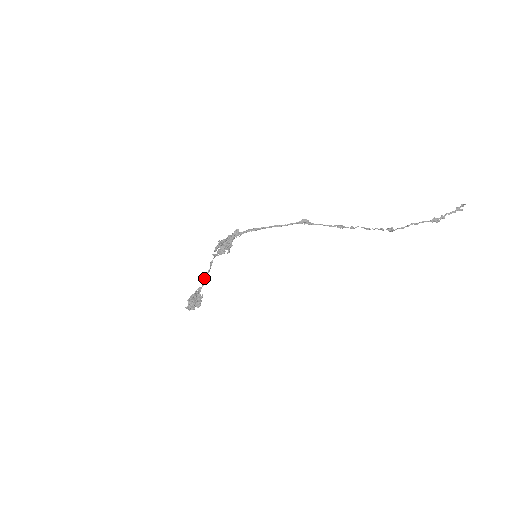
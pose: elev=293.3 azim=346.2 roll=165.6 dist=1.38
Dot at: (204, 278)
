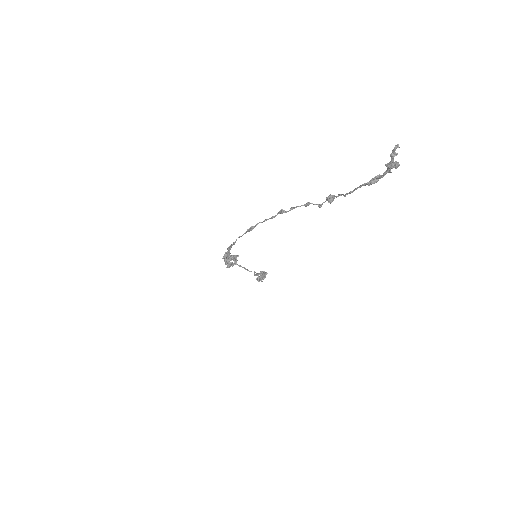
Dot at: (249, 271)
